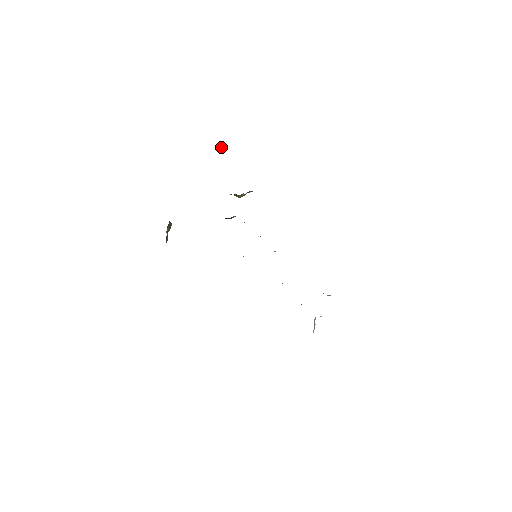
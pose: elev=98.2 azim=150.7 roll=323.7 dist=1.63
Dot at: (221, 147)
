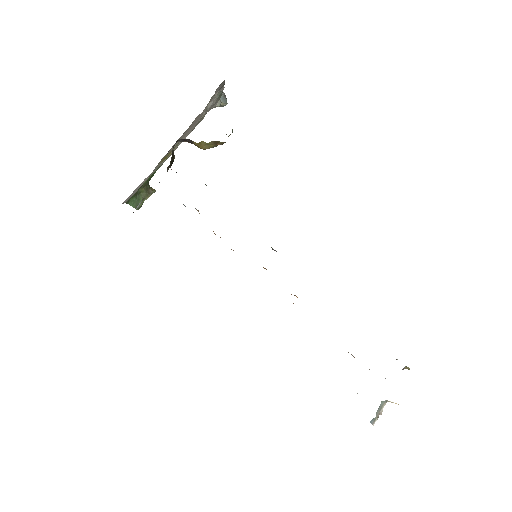
Dot at: (226, 102)
